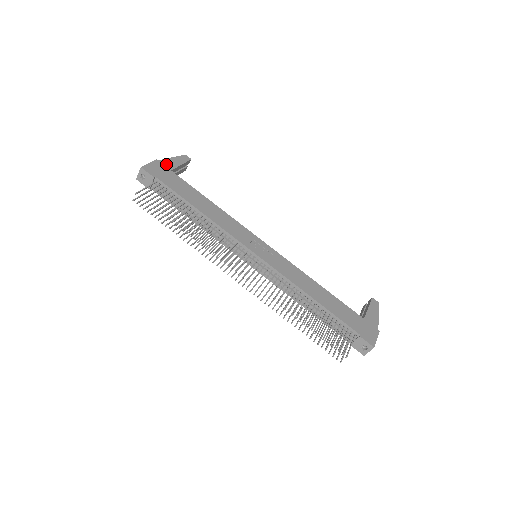
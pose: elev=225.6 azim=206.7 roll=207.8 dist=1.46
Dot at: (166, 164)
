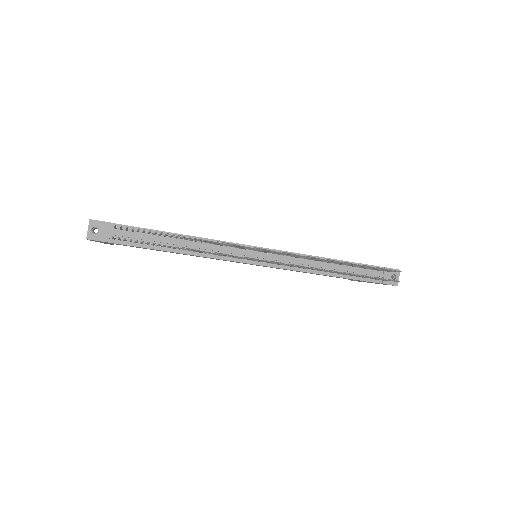
Dot at: occluded
